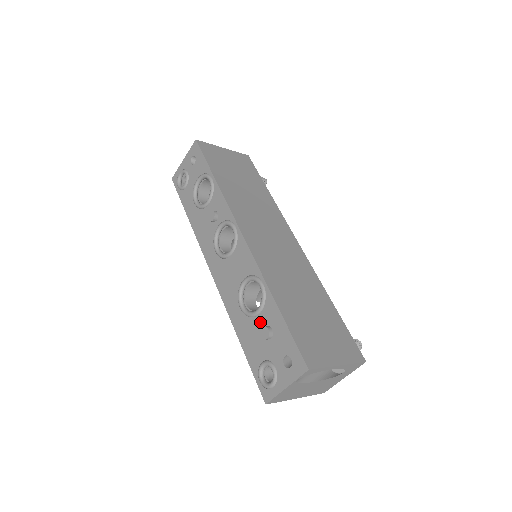
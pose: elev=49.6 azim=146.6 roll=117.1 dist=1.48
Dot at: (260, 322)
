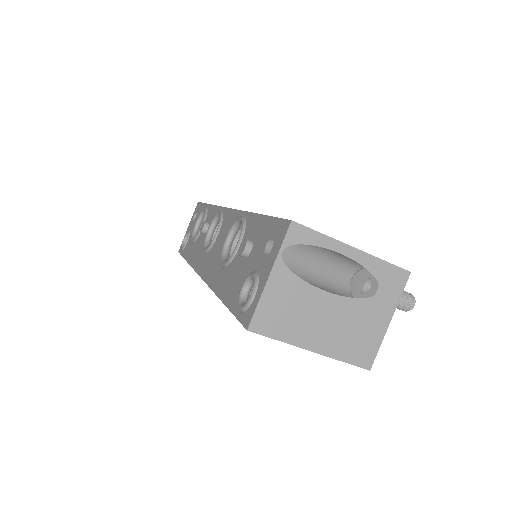
Dot at: occluded
